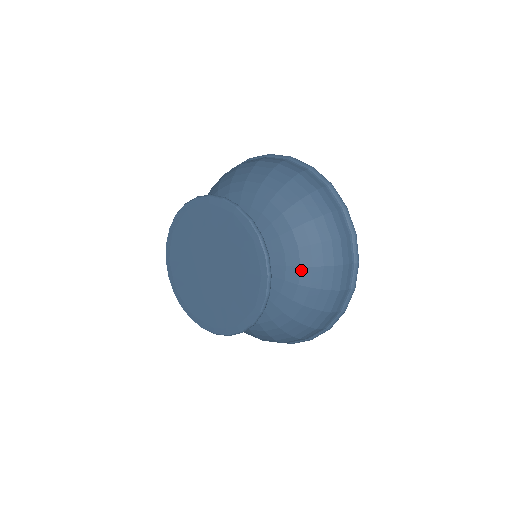
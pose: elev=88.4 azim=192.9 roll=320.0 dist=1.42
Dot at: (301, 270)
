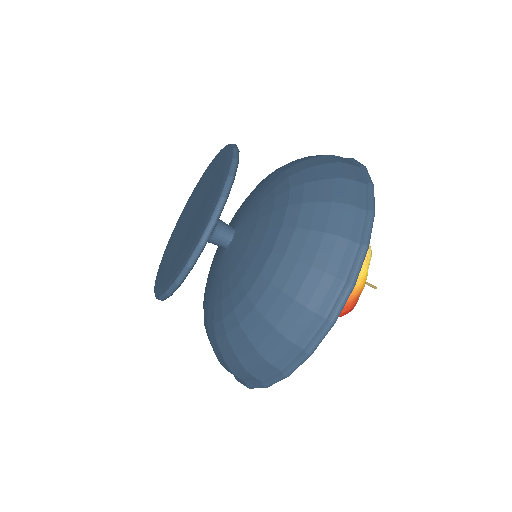
Dot at: (221, 322)
